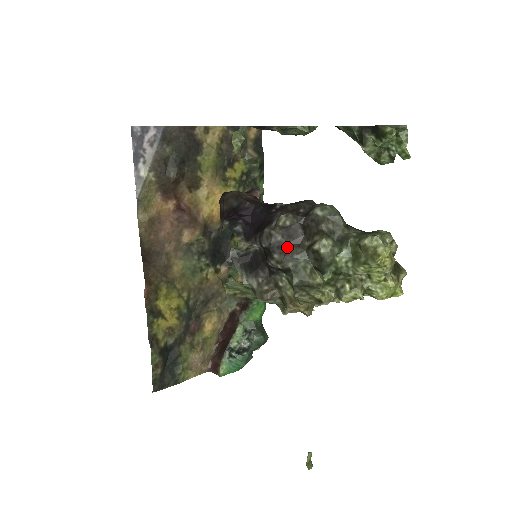
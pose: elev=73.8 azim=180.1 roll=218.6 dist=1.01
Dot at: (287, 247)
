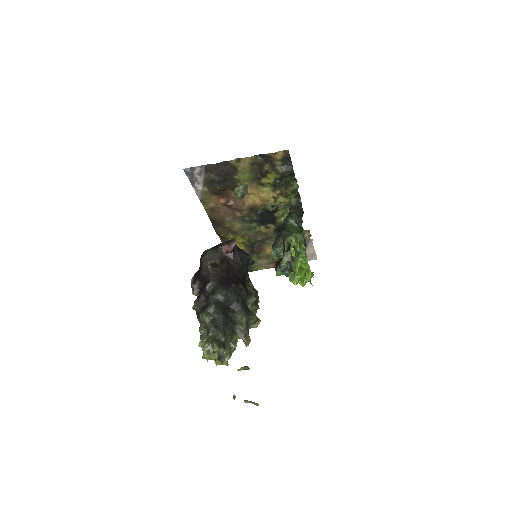
Dot at: (199, 316)
